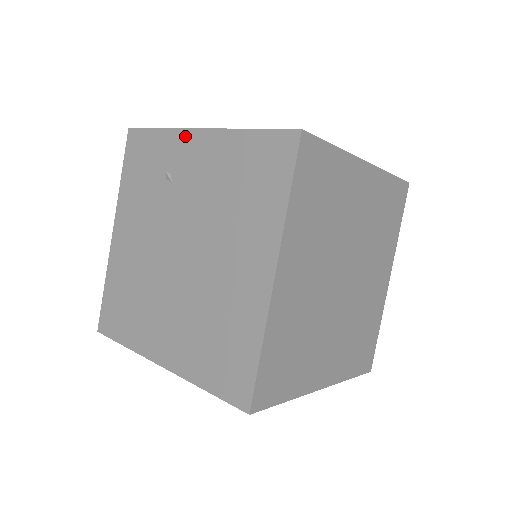
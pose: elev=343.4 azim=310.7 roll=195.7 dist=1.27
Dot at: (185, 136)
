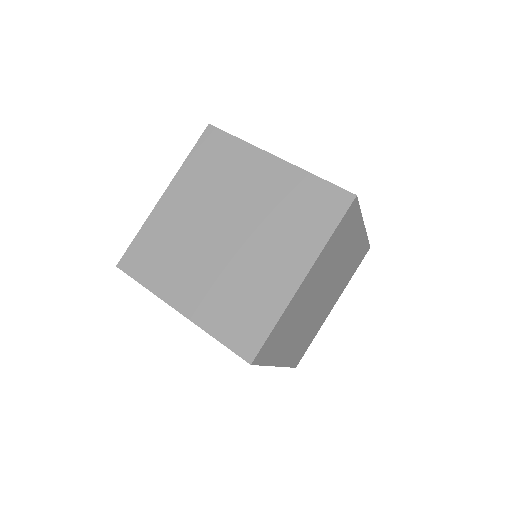
Dot at: occluded
